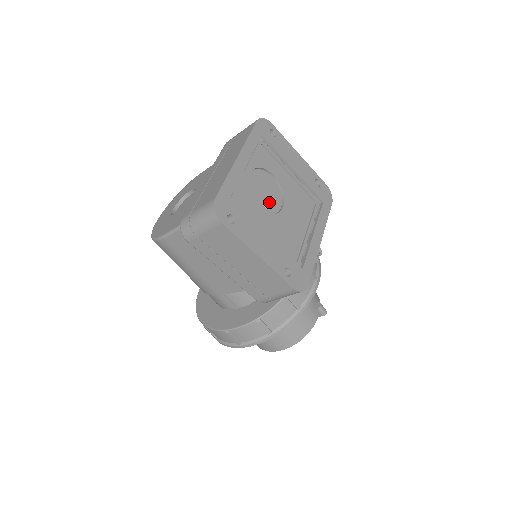
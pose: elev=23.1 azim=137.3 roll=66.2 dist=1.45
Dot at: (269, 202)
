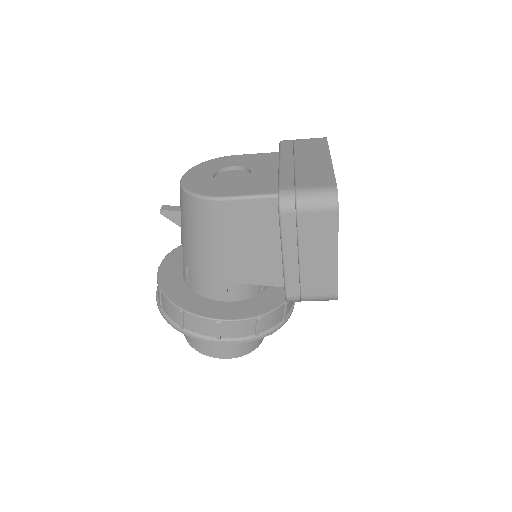
Dot at: occluded
